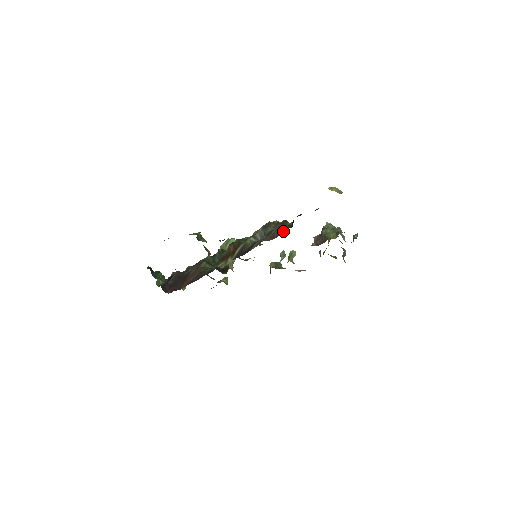
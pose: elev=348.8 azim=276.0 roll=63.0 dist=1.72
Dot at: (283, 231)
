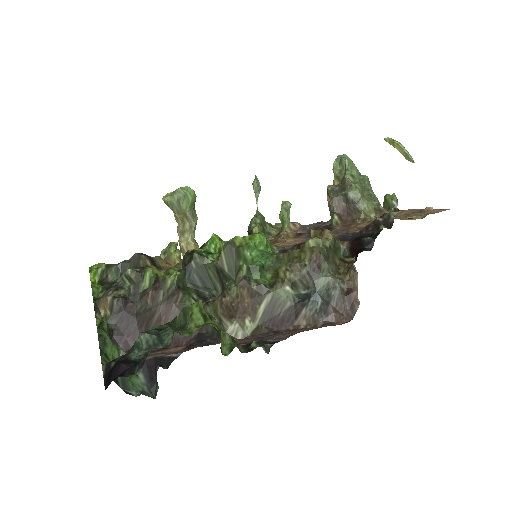
Dot at: (358, 300)
